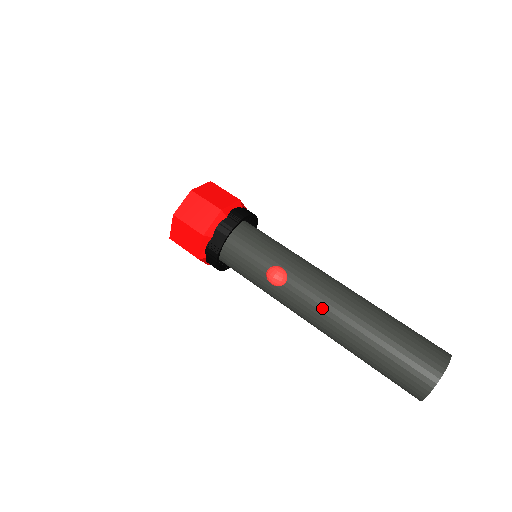
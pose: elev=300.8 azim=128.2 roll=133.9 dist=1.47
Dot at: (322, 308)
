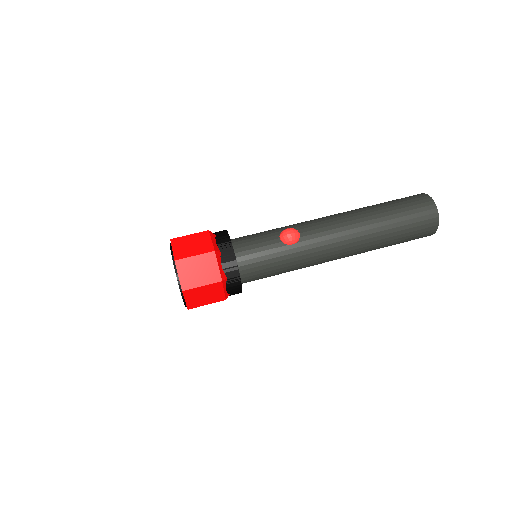
Dot at: (337, 225)
